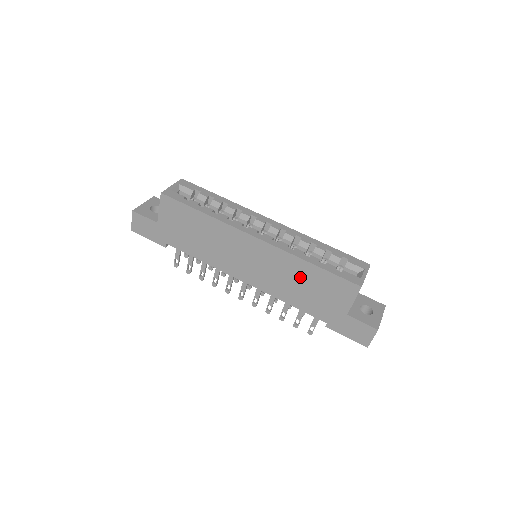
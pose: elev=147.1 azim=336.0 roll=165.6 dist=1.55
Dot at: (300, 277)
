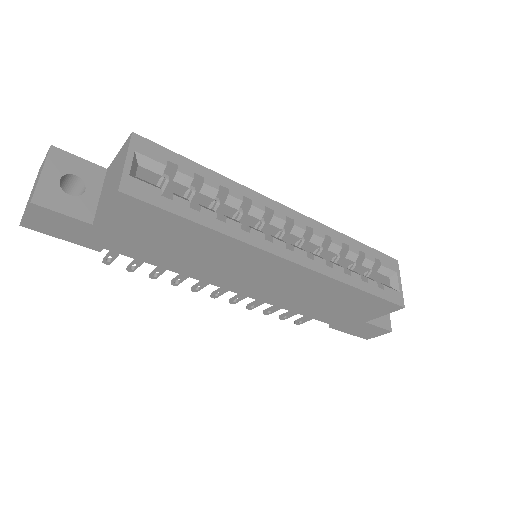
Dot at: (330, 296)
